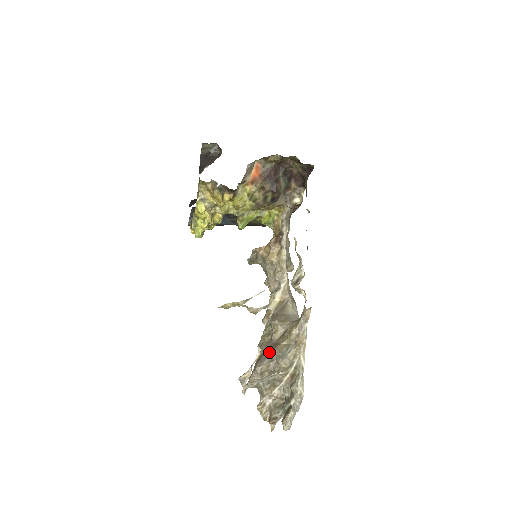
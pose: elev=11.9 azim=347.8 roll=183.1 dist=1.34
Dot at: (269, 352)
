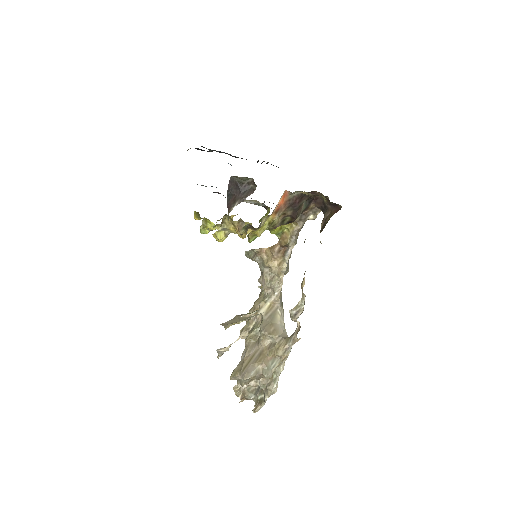
Dot at: (256, 363)
